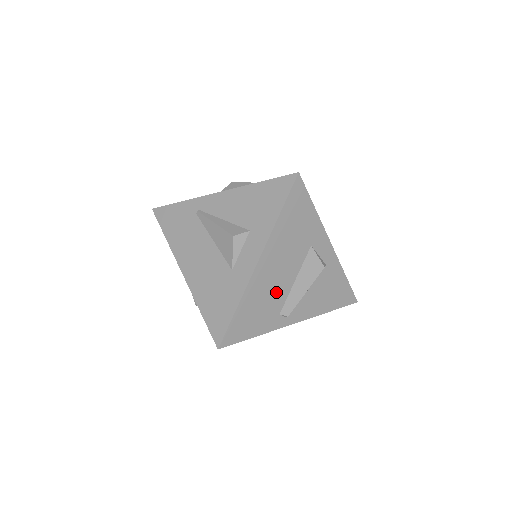
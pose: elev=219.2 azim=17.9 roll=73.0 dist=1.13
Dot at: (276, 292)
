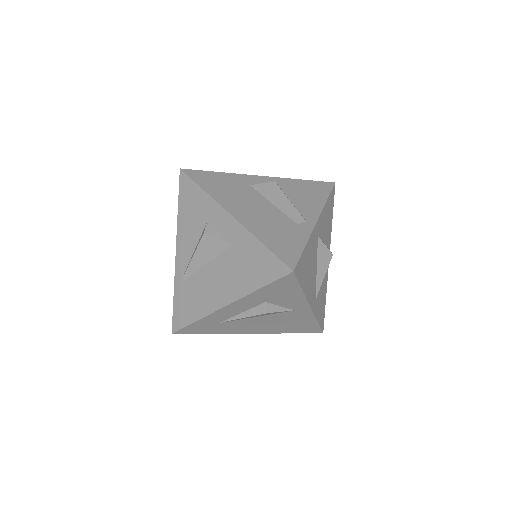
Dot at: (272, 217)
